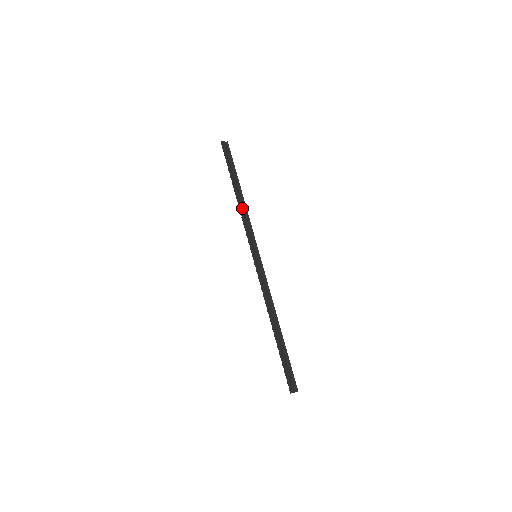
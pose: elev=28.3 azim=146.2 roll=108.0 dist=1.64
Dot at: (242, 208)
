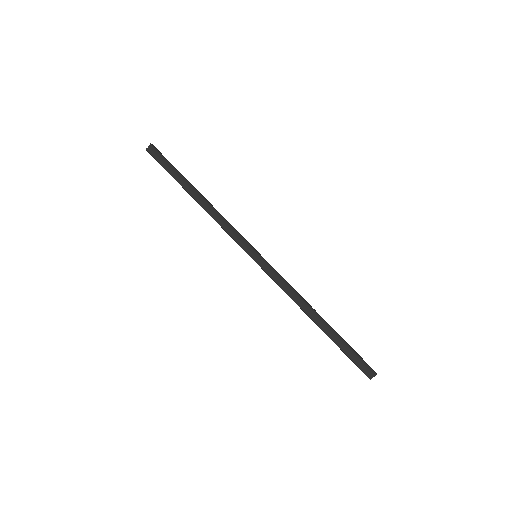
Dot at: (211, 213)
